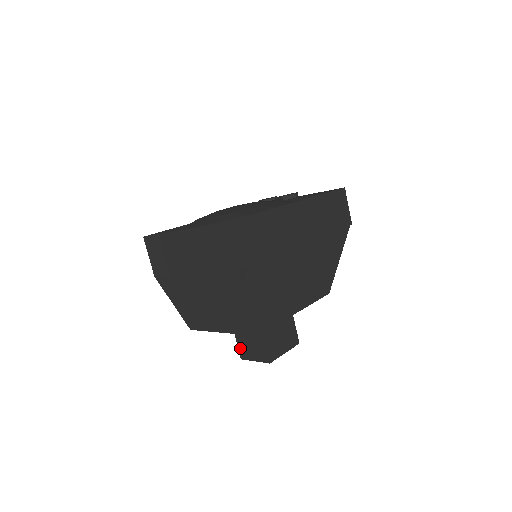
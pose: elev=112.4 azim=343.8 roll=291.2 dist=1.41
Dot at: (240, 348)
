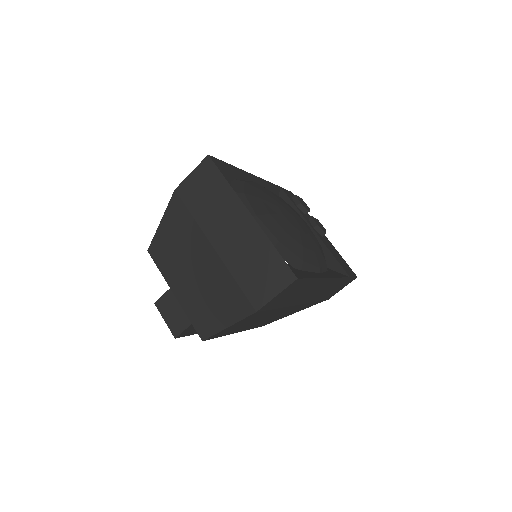
Dot at: (164, 298)
